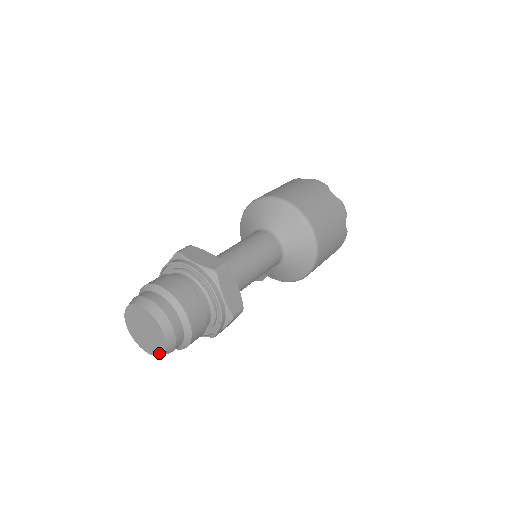
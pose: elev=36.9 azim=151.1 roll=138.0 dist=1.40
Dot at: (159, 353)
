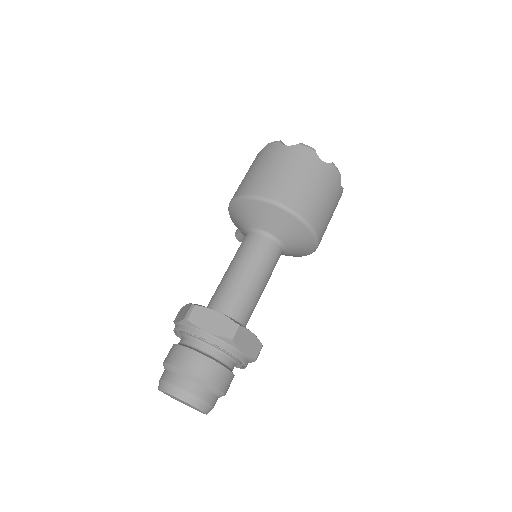
Dot at: (201, 412)
